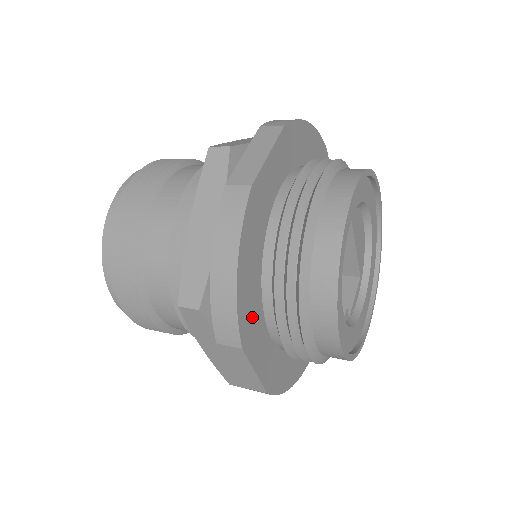
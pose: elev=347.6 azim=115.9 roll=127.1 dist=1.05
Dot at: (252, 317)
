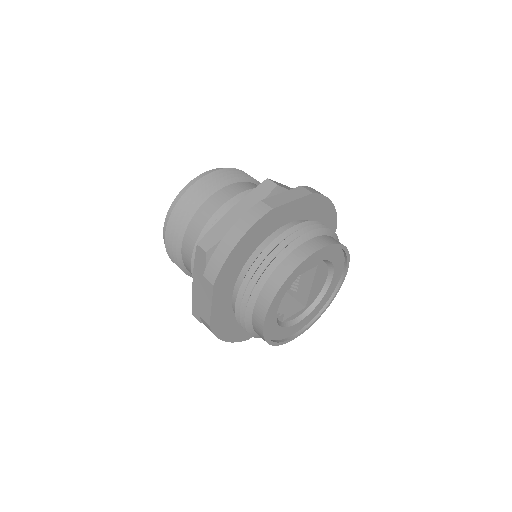
Dot at: (229, 275)
